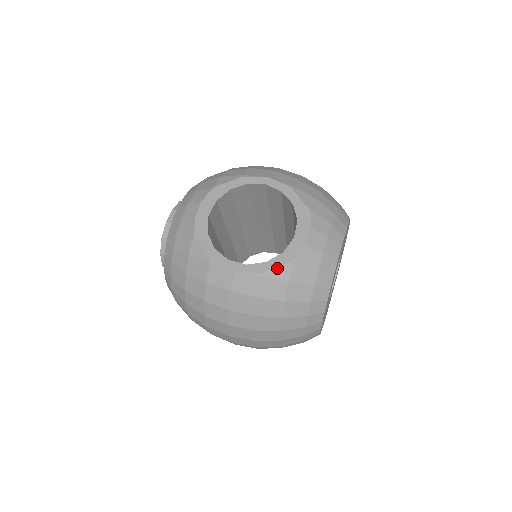
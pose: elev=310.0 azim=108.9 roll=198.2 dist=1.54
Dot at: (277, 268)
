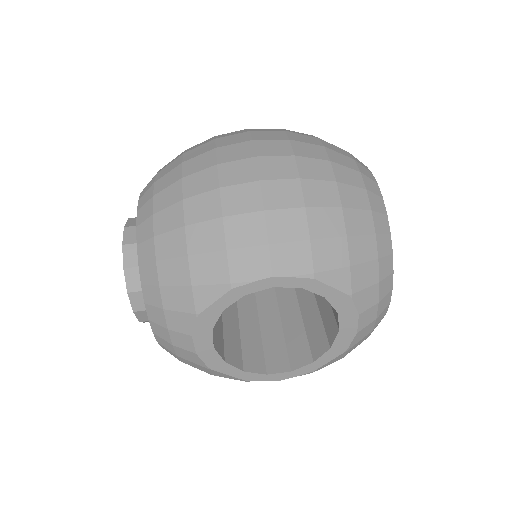
Dot at: (328, 362)
